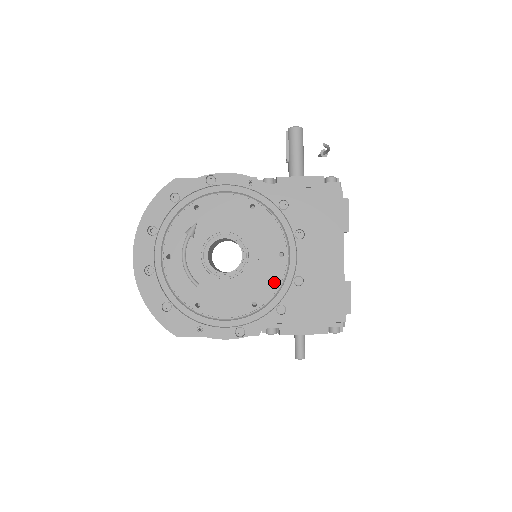
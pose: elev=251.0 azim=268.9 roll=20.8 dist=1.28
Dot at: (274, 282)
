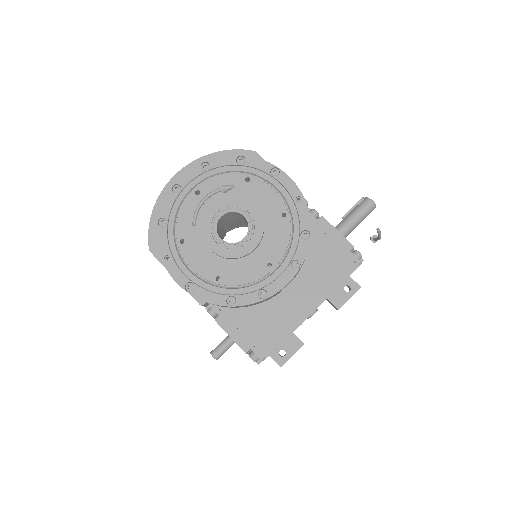
Dot at: (246, 278)
